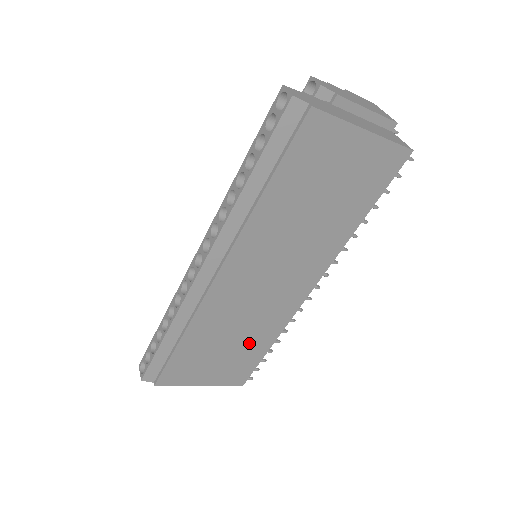
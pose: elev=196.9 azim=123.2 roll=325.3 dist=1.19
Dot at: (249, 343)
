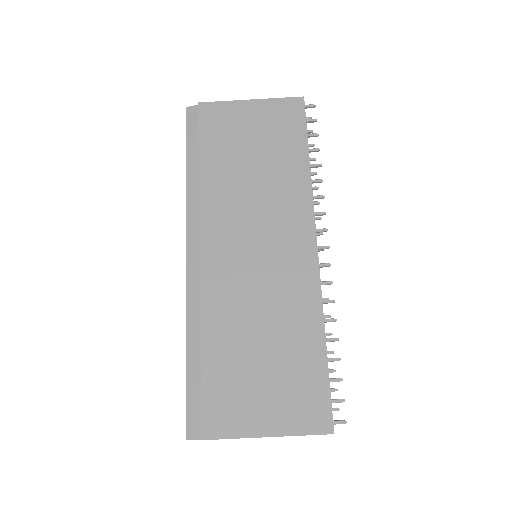
Dot at: (291, 342)
